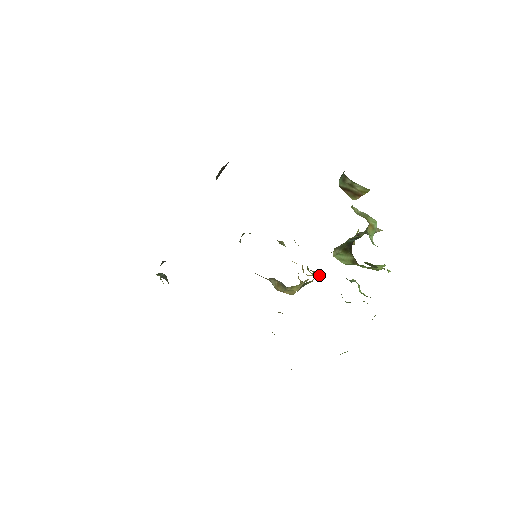
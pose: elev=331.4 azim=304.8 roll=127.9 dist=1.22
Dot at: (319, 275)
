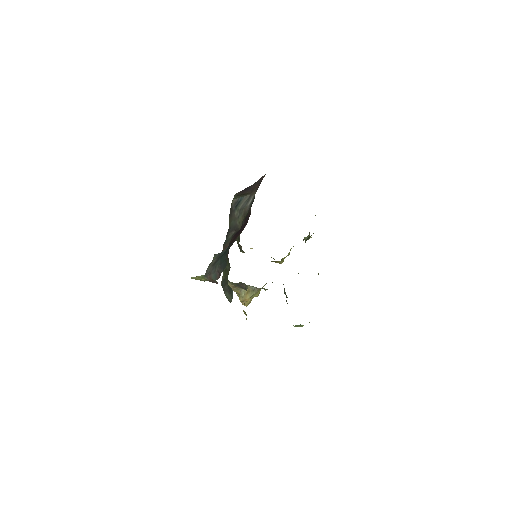
Dot at: occluded
